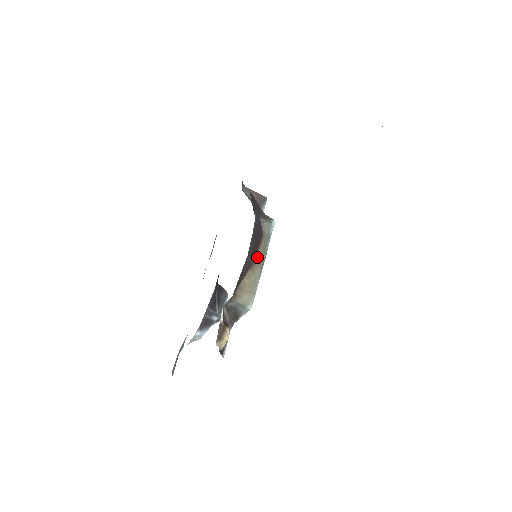
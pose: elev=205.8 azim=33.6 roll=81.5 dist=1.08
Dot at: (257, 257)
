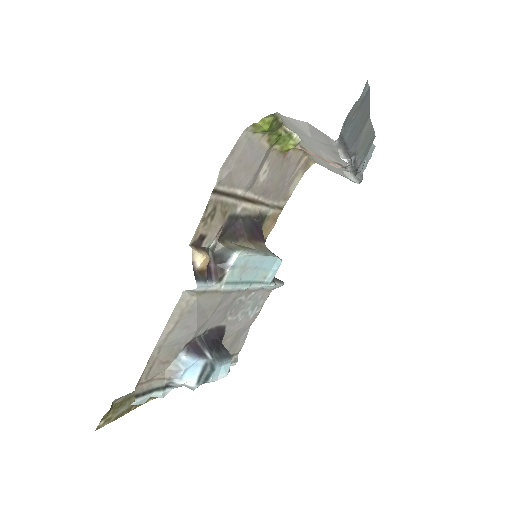
Dot at: (255, 244)
